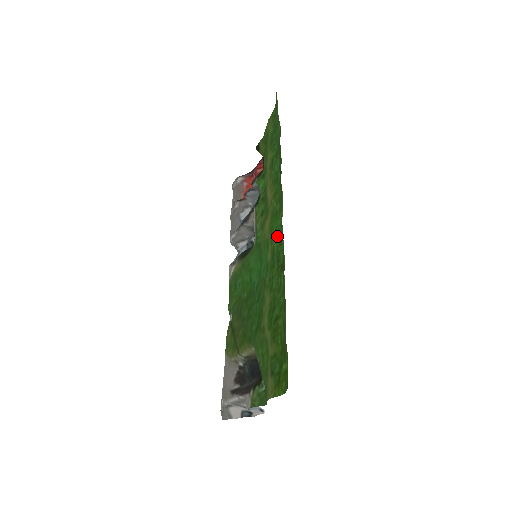
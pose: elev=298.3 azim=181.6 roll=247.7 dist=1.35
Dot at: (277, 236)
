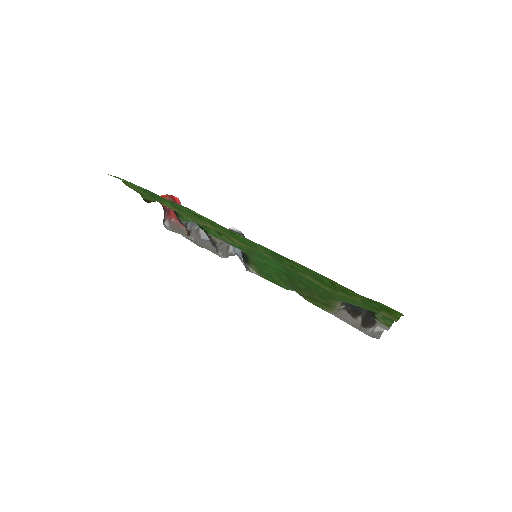
Dot at: (256, 245)
